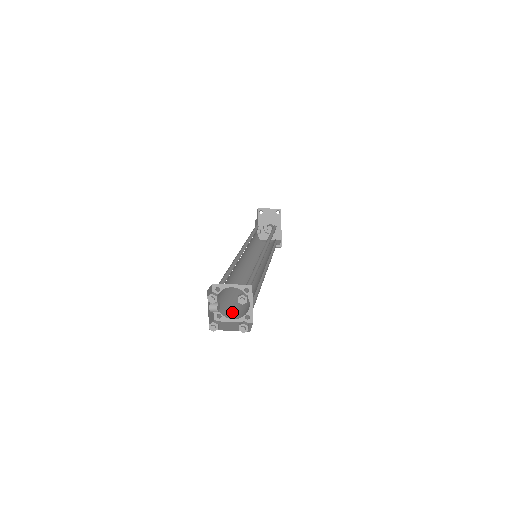
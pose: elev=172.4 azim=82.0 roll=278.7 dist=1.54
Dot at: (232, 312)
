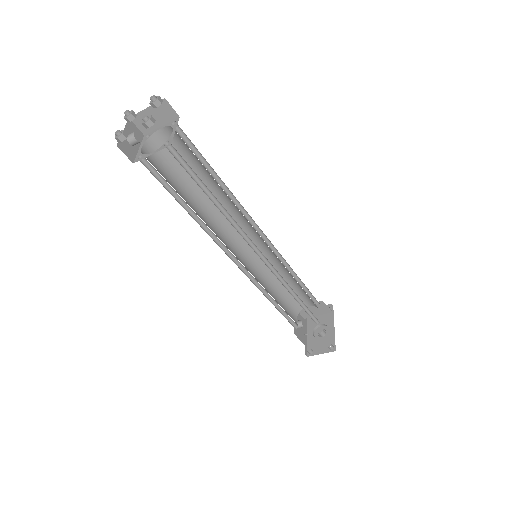
Dot at: occluded
